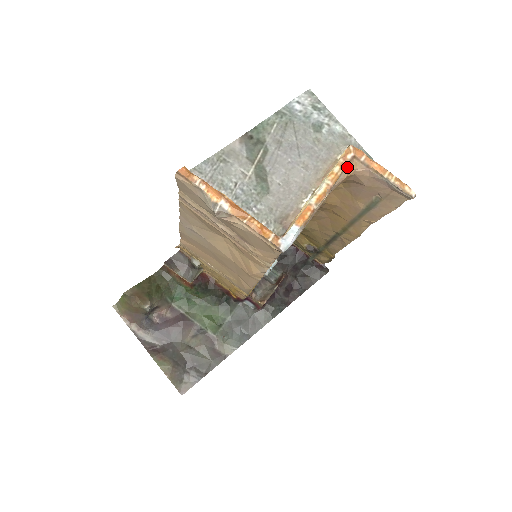
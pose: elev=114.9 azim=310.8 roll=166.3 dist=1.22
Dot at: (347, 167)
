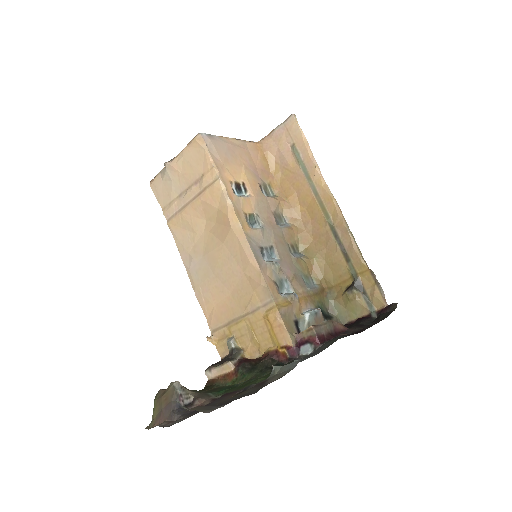
Dot at: (253, 142)
